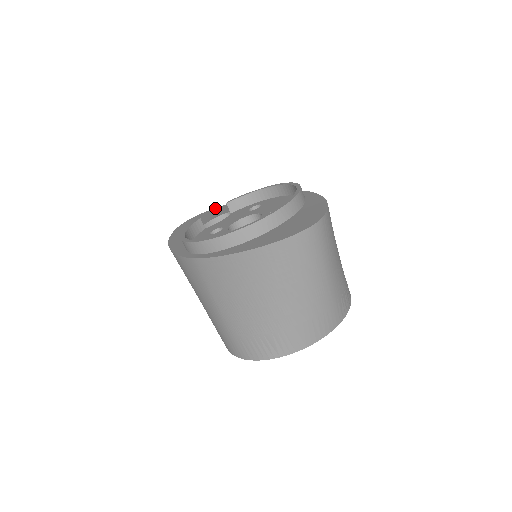
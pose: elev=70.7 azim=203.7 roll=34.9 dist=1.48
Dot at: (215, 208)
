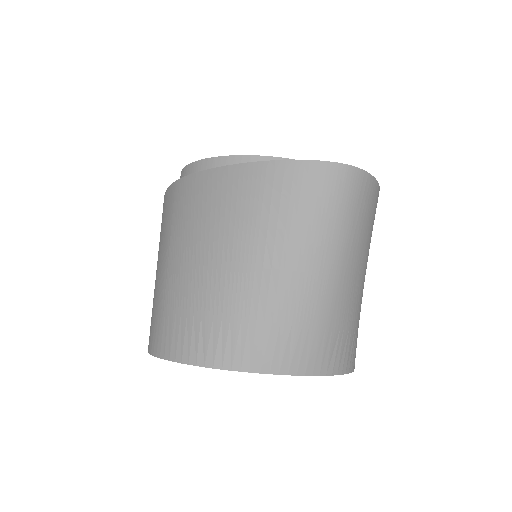
Dot at: occluded
